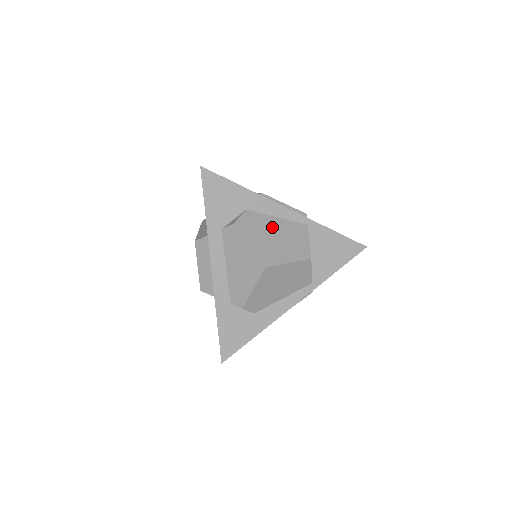
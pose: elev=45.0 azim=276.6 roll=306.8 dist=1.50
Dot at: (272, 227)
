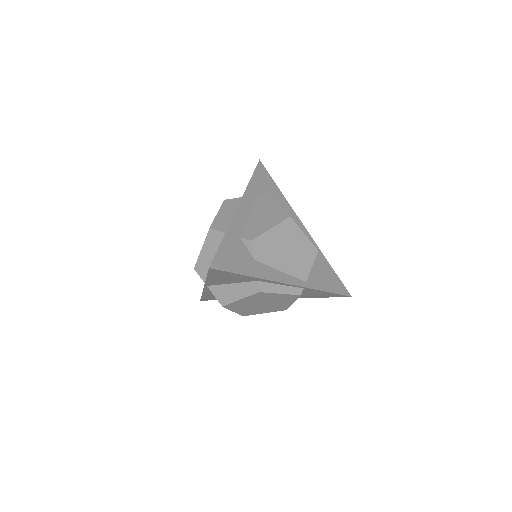
Dot at: occluded
